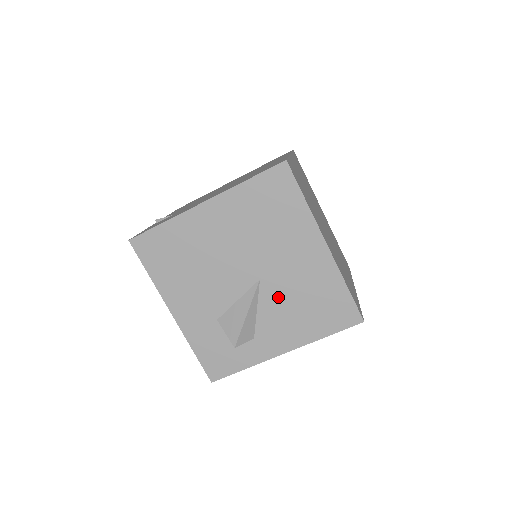
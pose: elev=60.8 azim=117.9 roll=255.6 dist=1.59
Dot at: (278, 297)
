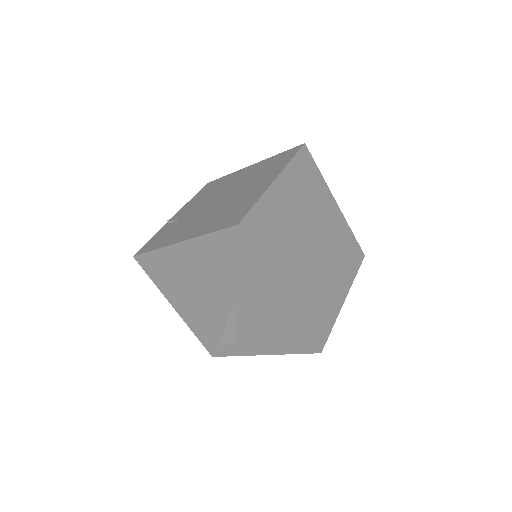
Dot at: (249, 319)
